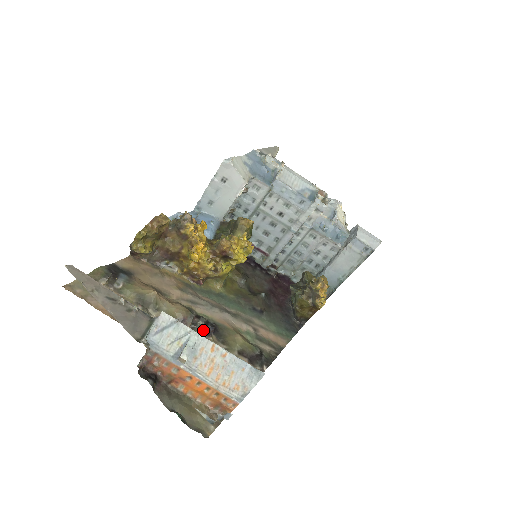
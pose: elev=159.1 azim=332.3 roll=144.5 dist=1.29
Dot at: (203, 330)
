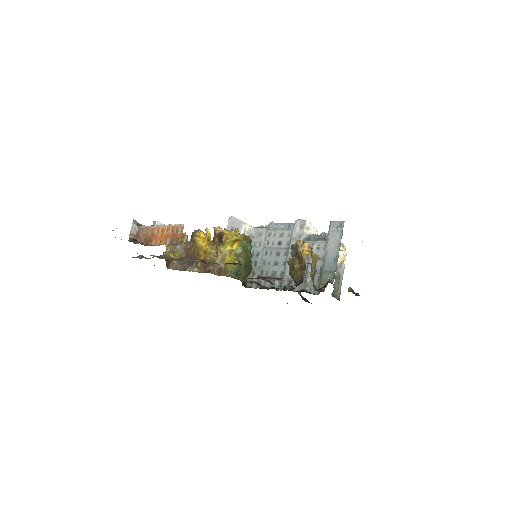
Dot at: (194, 259)
